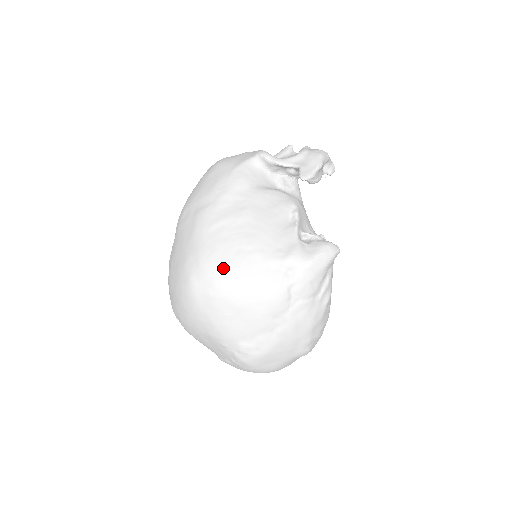
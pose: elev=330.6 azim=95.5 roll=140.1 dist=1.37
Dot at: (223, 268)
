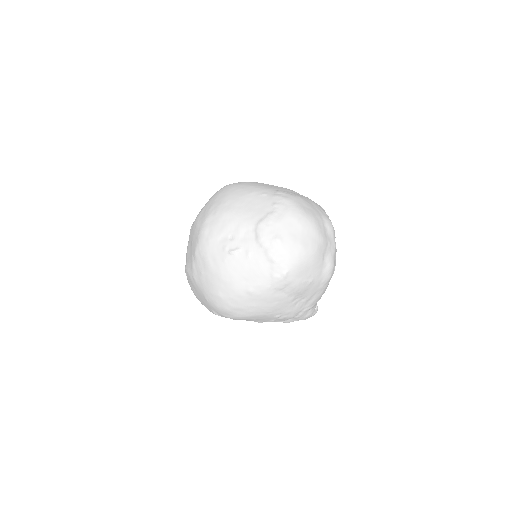
Dot at: occluded
